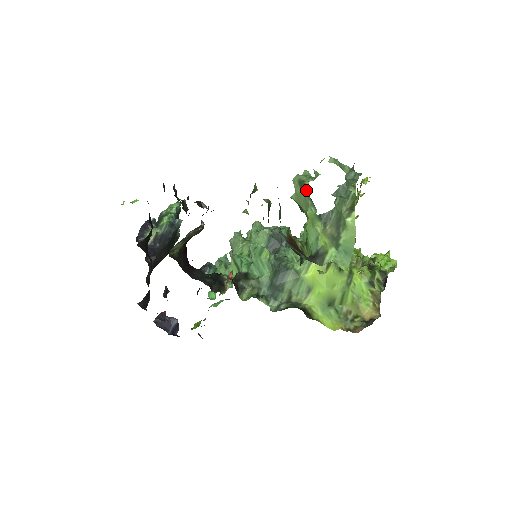
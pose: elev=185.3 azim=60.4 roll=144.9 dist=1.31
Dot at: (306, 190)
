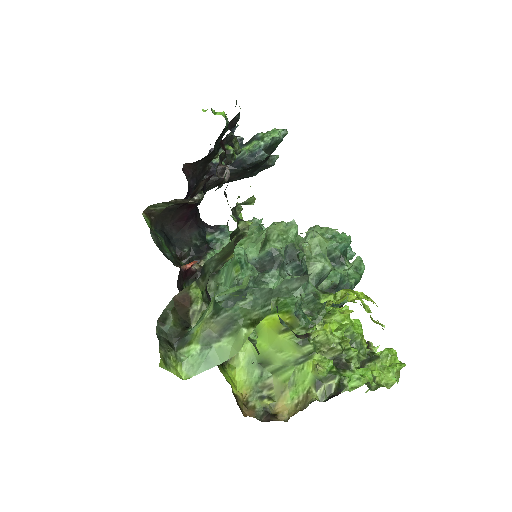
Dot at: (258, 254)
